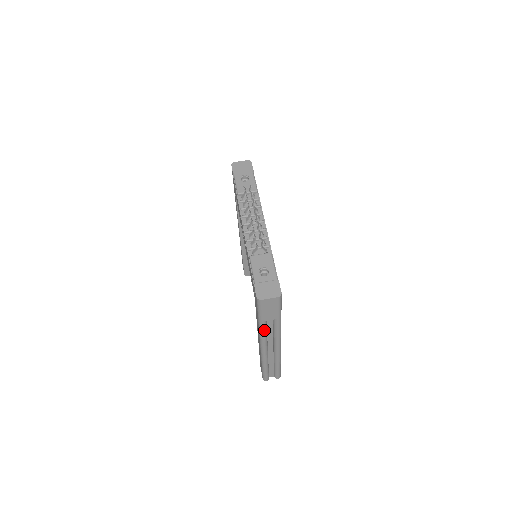
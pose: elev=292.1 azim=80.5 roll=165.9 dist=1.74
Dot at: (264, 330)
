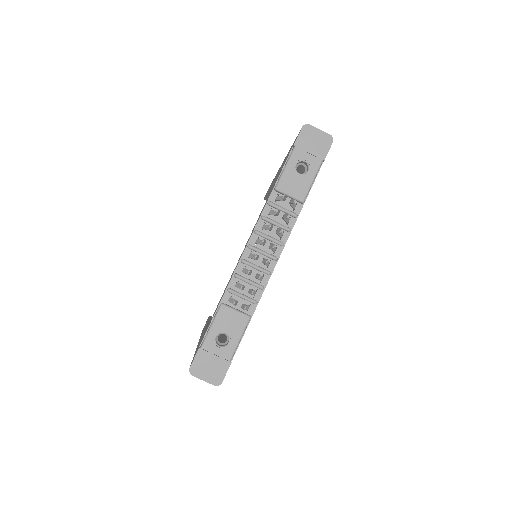
Dot at: occluded
